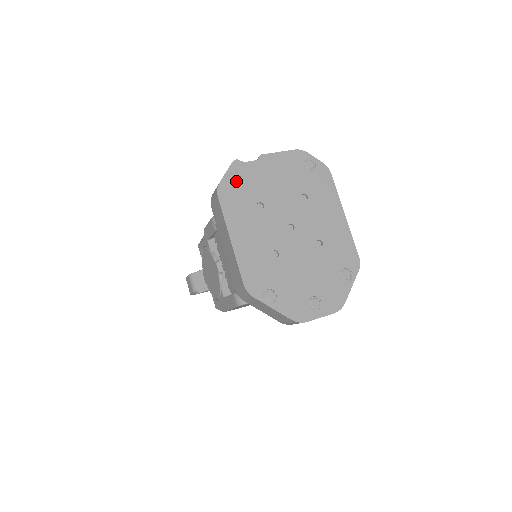
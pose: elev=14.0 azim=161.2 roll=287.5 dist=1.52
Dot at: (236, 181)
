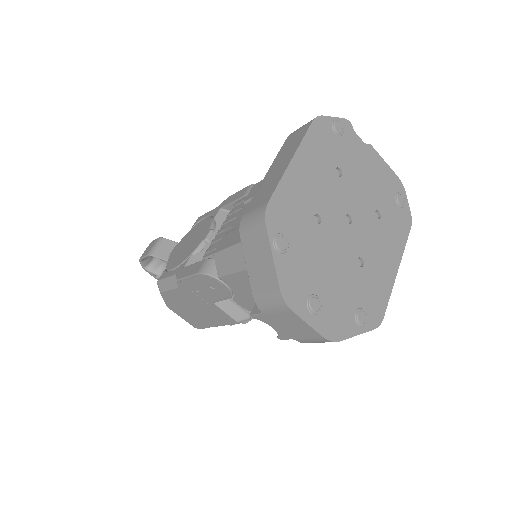
Dot at: (337, 132)
